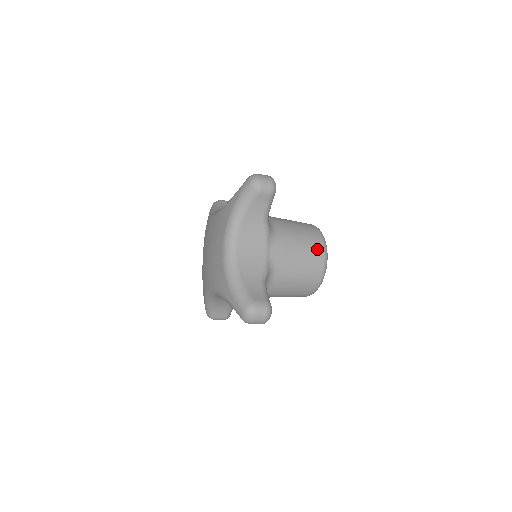
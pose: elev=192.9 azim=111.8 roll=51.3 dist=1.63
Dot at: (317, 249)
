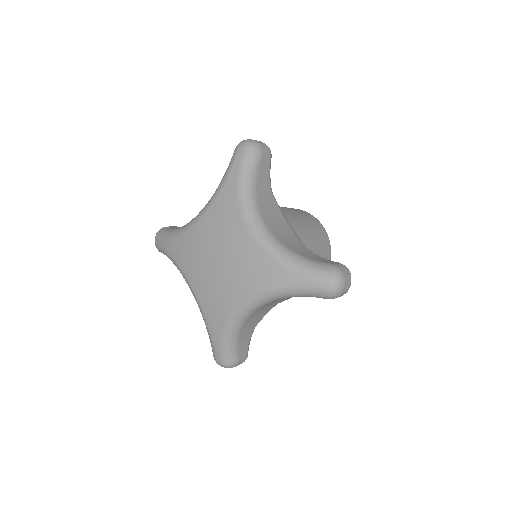
Dot at: (314, 220)
